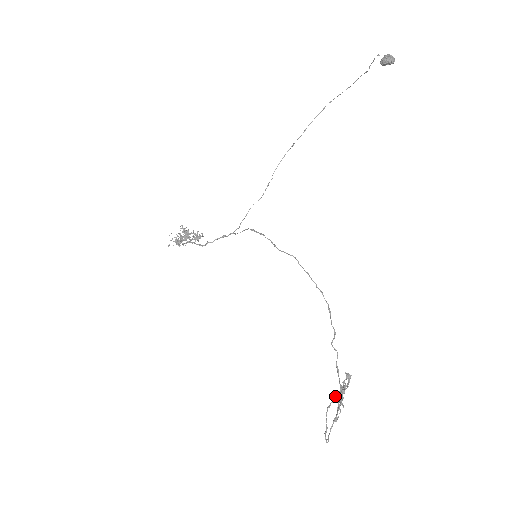
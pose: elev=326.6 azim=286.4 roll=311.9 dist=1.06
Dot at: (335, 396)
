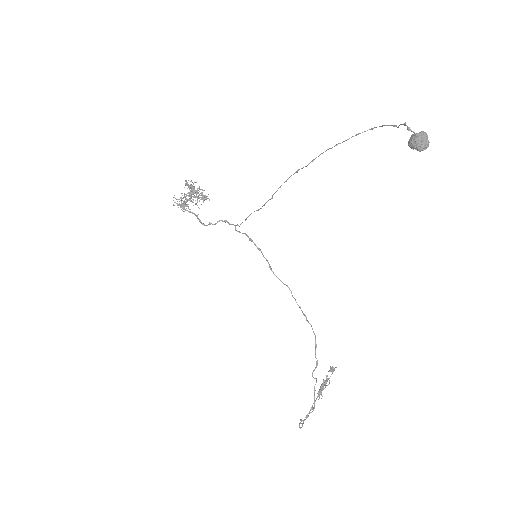
Dot at: (307, 416)
